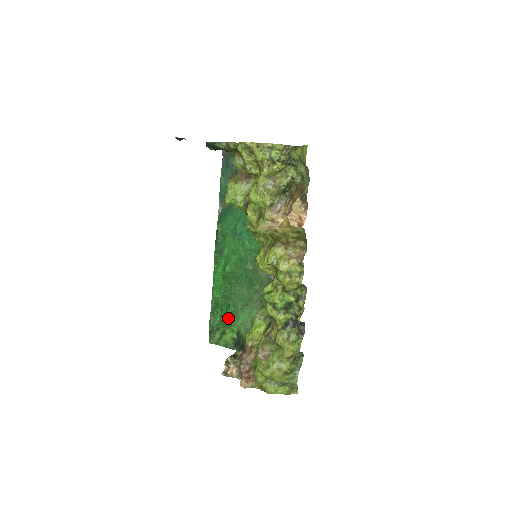
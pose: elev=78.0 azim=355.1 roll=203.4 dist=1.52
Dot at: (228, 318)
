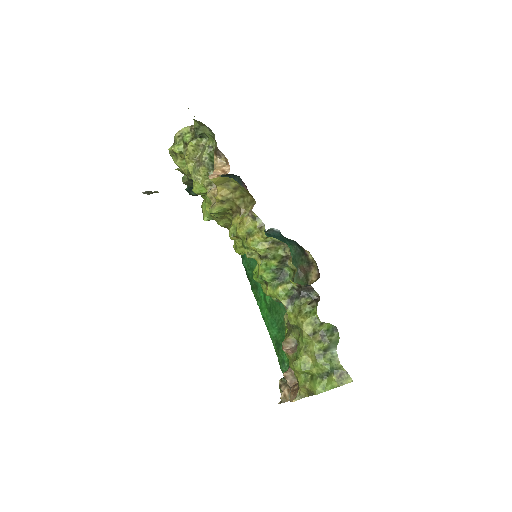
Dot at: occluded
